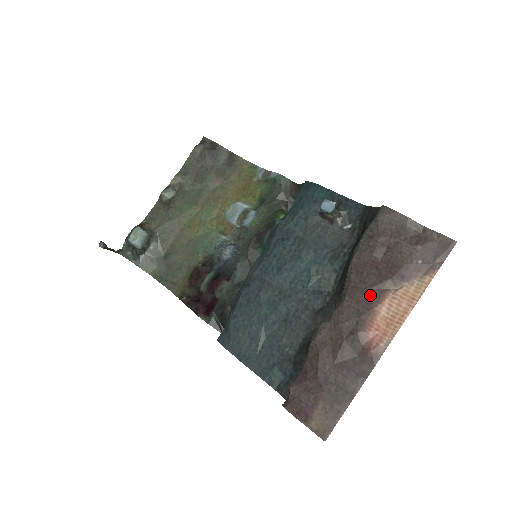
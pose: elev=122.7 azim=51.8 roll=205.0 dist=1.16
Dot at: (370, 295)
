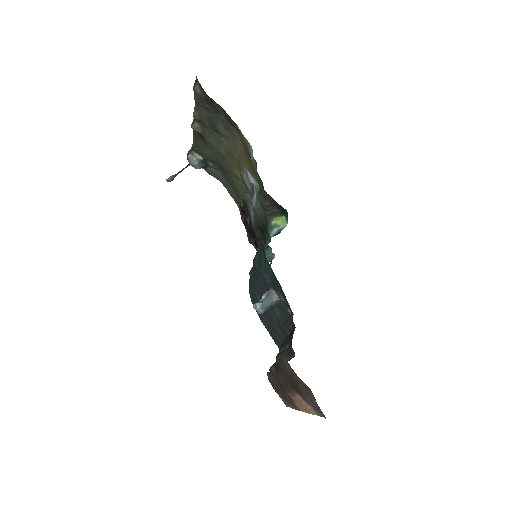
Dot at: (288, 386)
